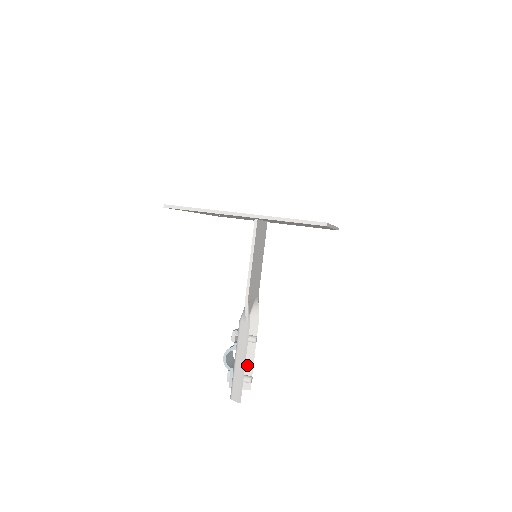
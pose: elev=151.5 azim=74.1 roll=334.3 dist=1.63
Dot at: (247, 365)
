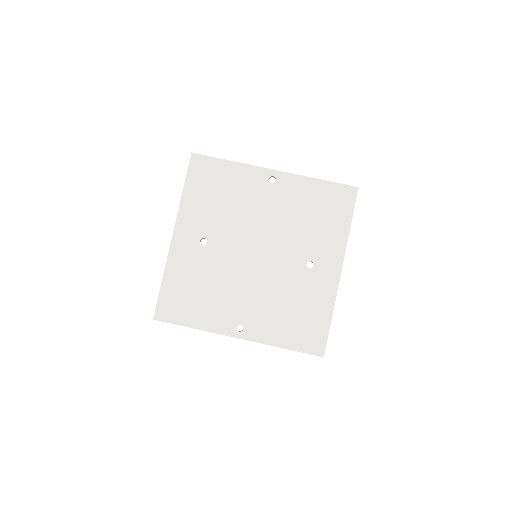
Dot at: occluded
